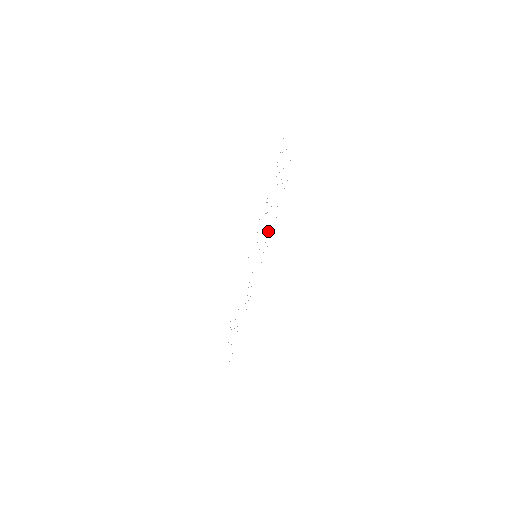
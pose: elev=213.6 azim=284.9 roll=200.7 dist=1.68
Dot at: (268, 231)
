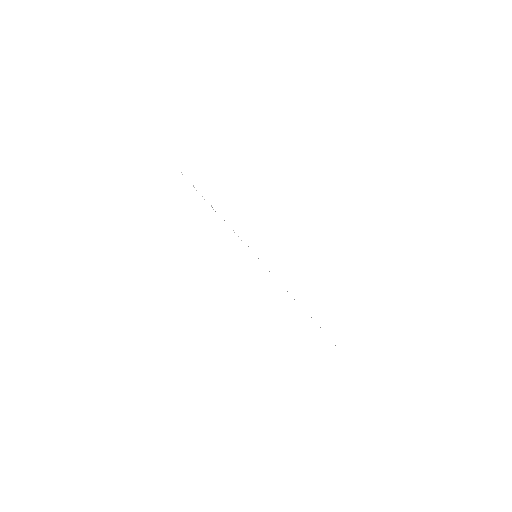
Dot at: occluded
